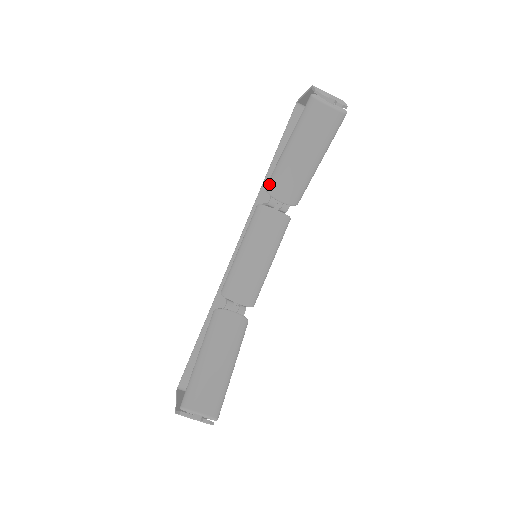
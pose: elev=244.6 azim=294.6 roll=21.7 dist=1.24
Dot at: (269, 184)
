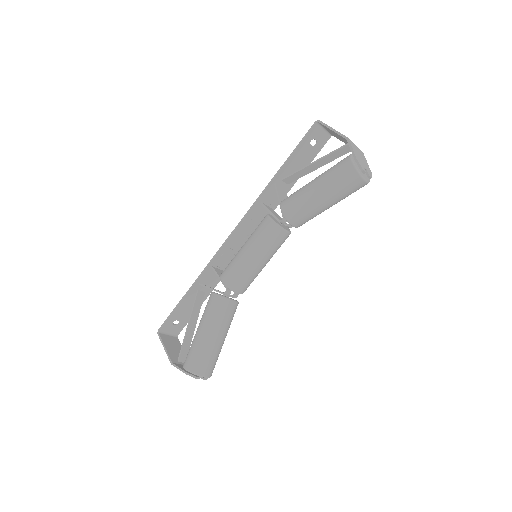
Dot at: (287, 210)
